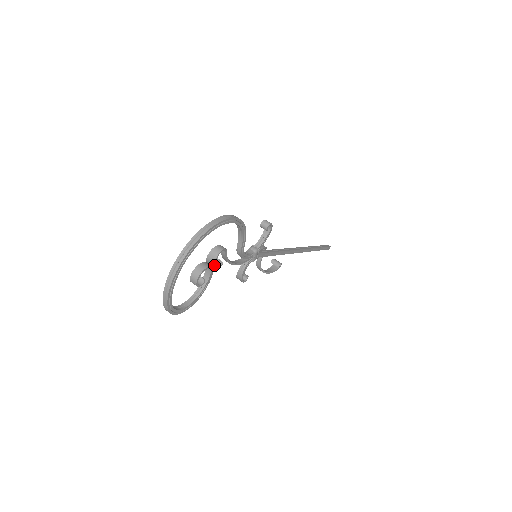
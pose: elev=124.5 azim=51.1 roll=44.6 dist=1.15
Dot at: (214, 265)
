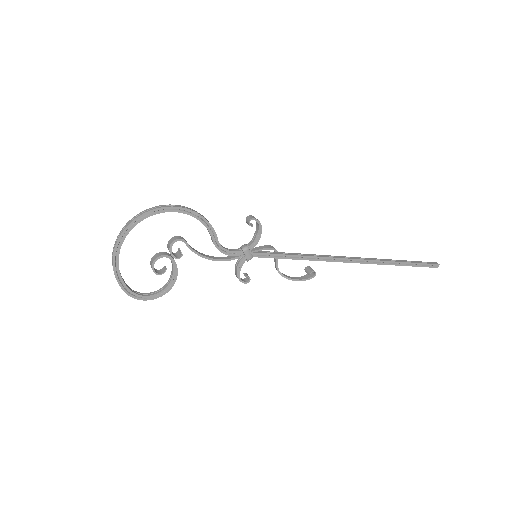
Dot at: (171, 254)
